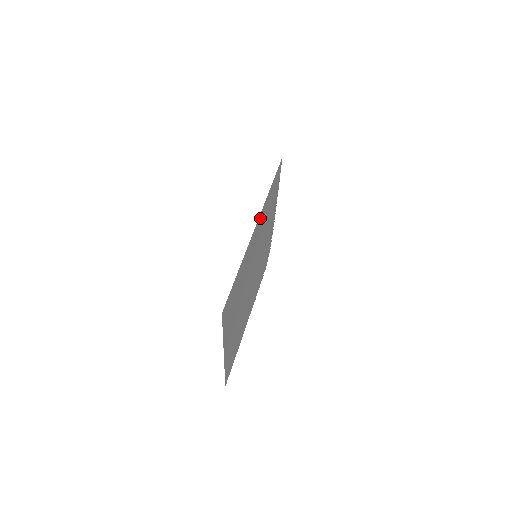
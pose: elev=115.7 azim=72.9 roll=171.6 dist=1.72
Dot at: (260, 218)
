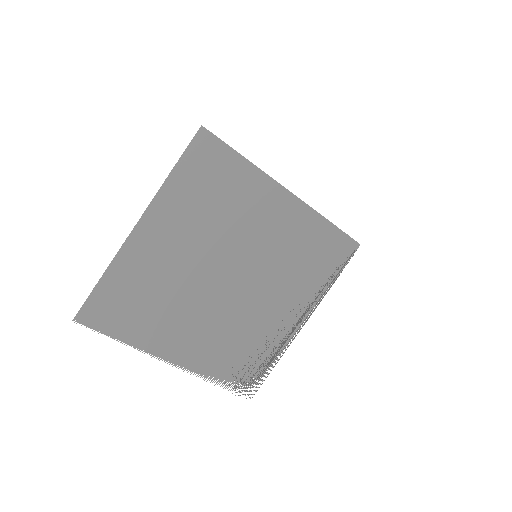
Dot at: (297, 208)
